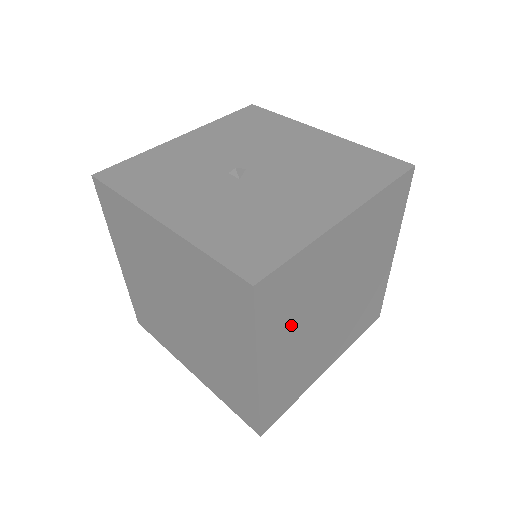
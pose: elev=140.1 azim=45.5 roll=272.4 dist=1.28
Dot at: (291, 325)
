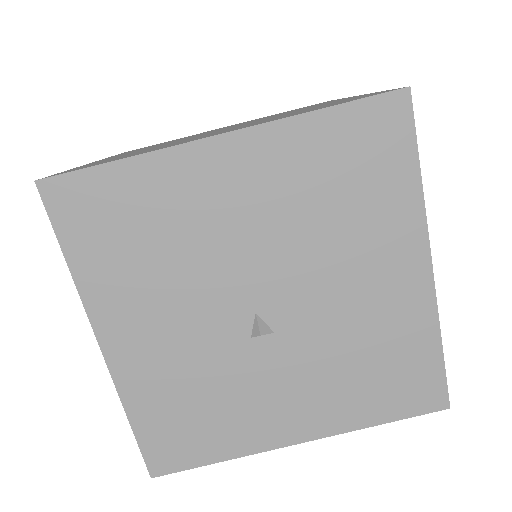
Dot at: occluded
